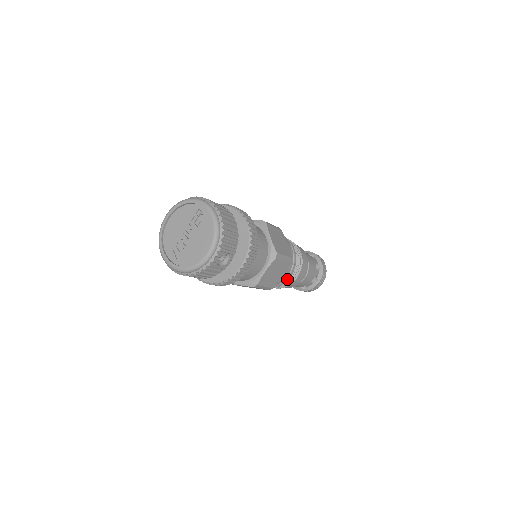
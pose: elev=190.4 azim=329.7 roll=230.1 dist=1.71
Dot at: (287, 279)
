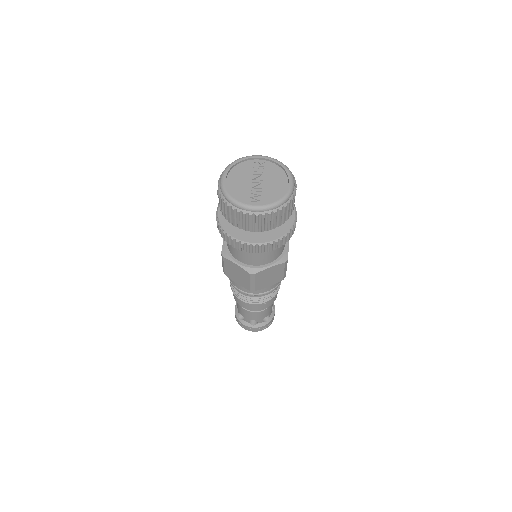
Dot at: occluded
